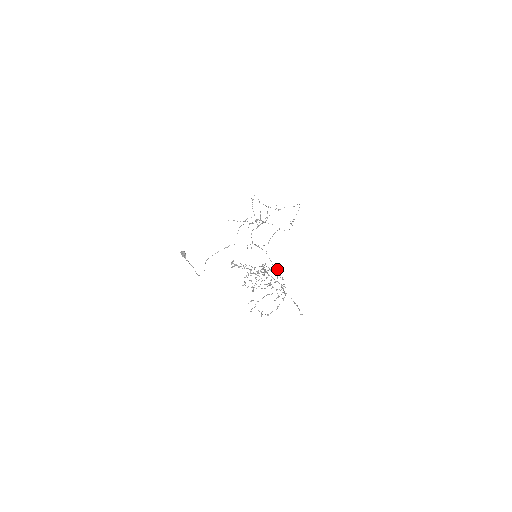
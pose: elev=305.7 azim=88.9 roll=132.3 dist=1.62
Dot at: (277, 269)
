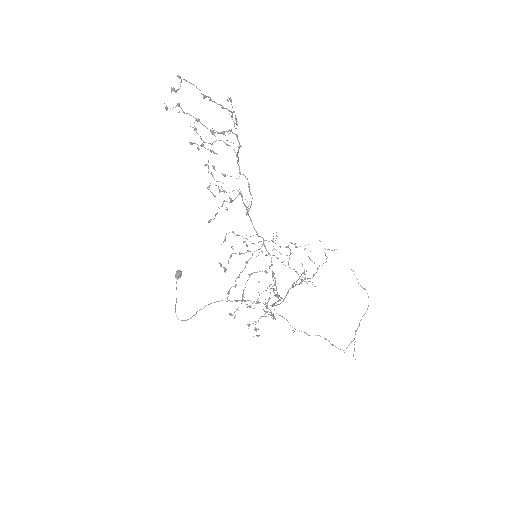
Dot at: (278, 297)
